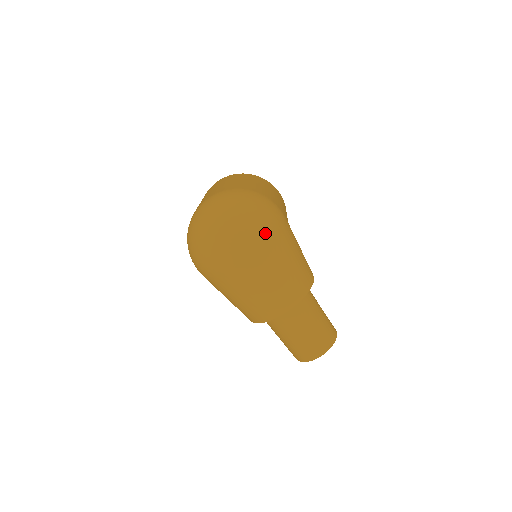
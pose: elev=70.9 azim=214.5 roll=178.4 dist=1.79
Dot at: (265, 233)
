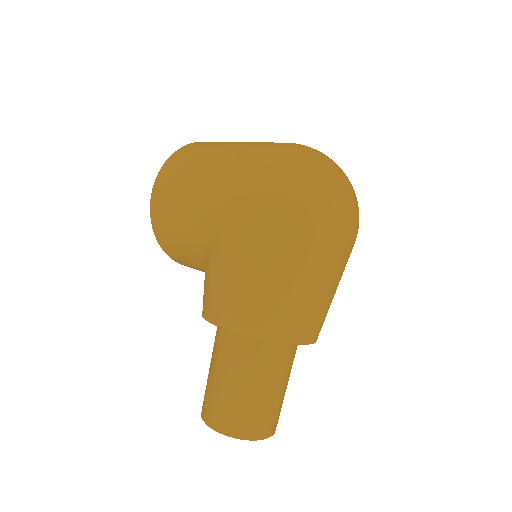
Dot at: occluded
